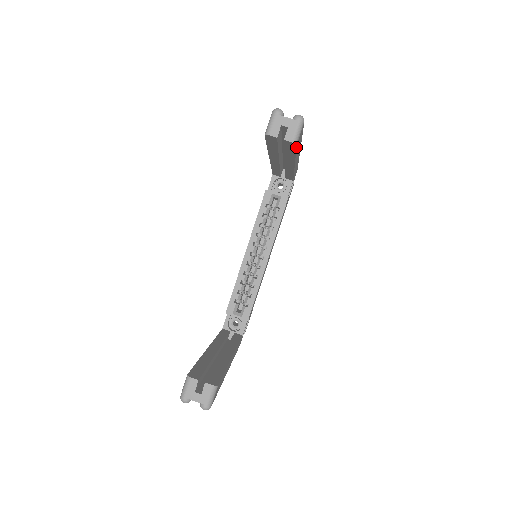
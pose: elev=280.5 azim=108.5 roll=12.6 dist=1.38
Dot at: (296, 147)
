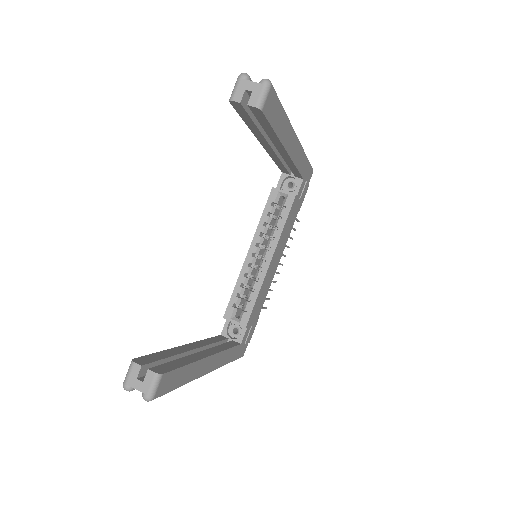
Dot at: (264, 115)
